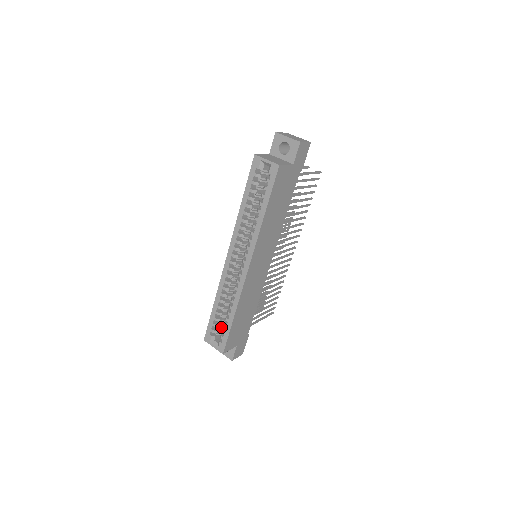
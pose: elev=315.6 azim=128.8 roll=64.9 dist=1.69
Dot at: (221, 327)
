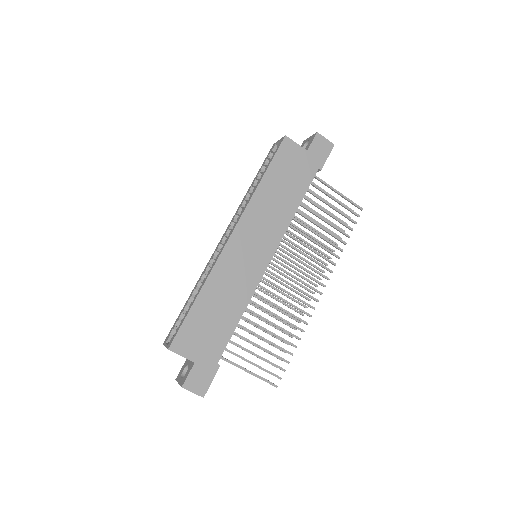
Dot at: occluded
